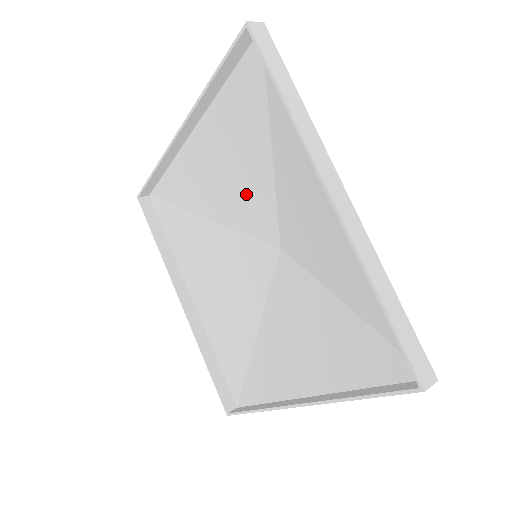
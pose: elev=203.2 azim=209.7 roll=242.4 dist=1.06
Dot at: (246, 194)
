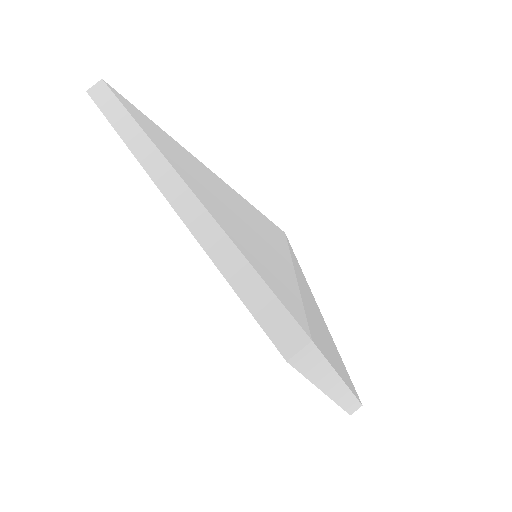
Dot at: occluded
